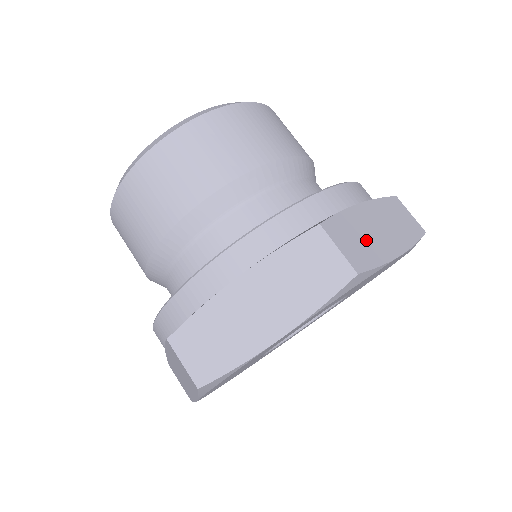
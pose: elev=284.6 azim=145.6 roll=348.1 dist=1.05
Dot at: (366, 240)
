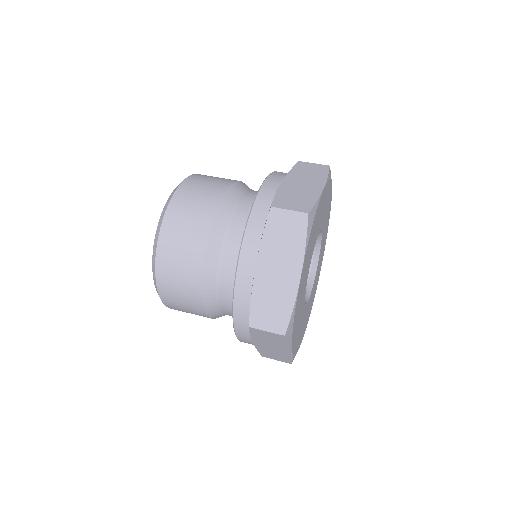
Dot at: occluded
